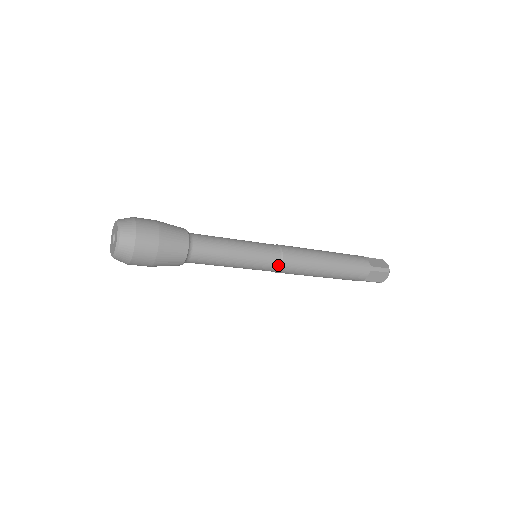
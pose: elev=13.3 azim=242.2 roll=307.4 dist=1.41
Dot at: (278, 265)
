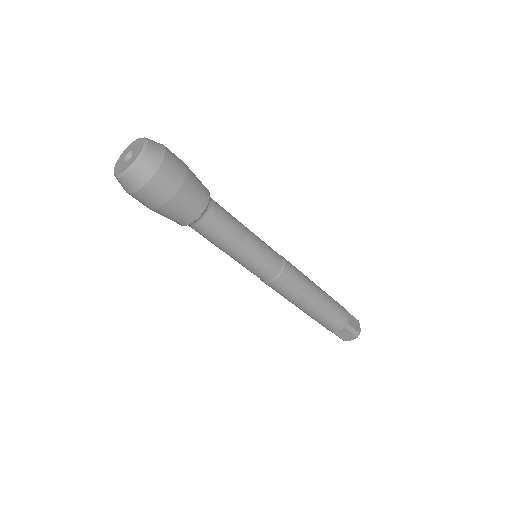
Dot at: (282, 259)
